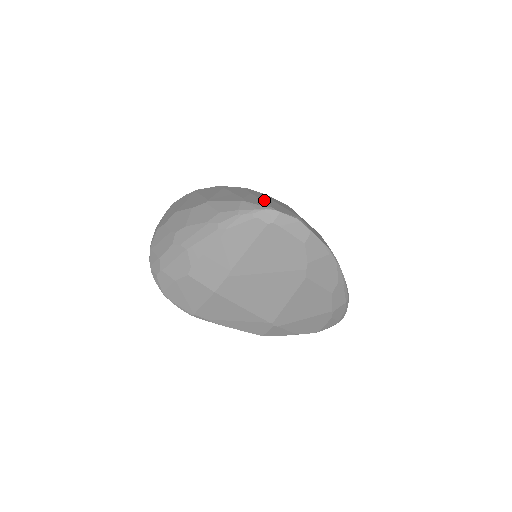
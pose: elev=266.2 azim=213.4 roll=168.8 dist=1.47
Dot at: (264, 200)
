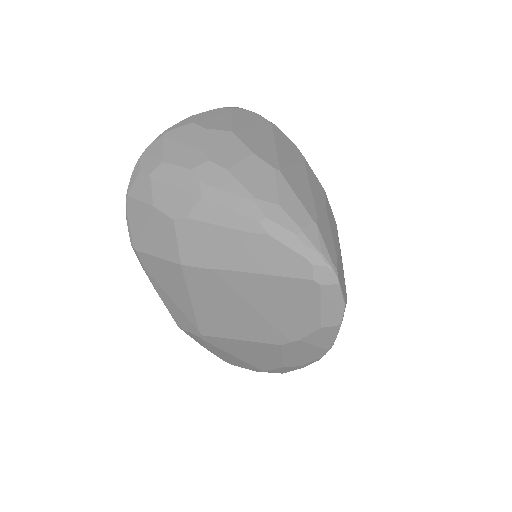
Dot at: (334, 242)
